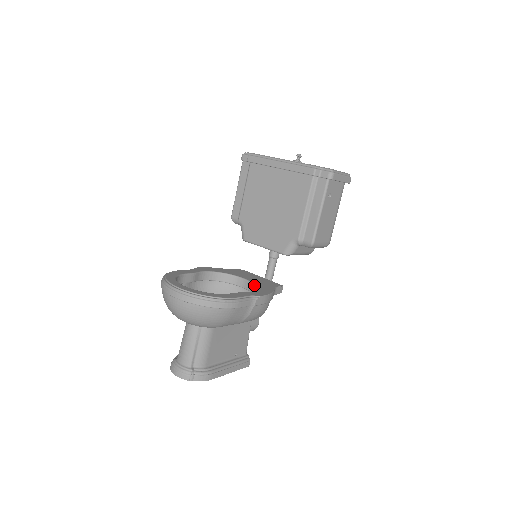
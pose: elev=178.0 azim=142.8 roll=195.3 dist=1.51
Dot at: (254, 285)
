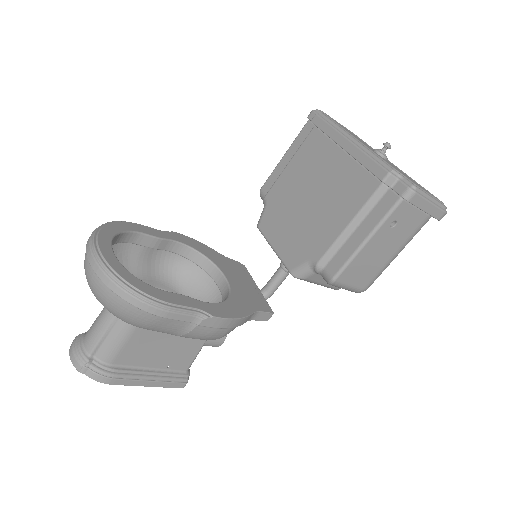
Dot at: (228, 294)
